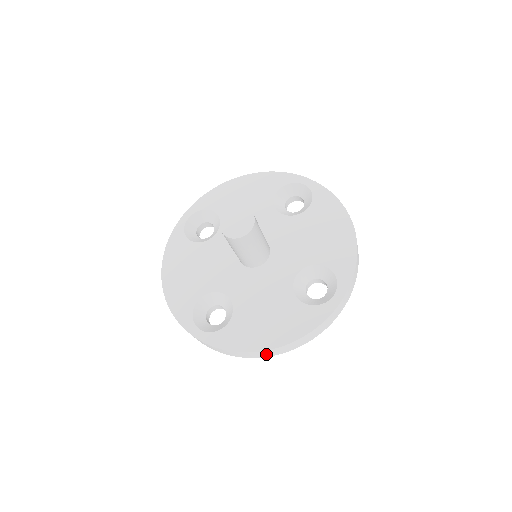
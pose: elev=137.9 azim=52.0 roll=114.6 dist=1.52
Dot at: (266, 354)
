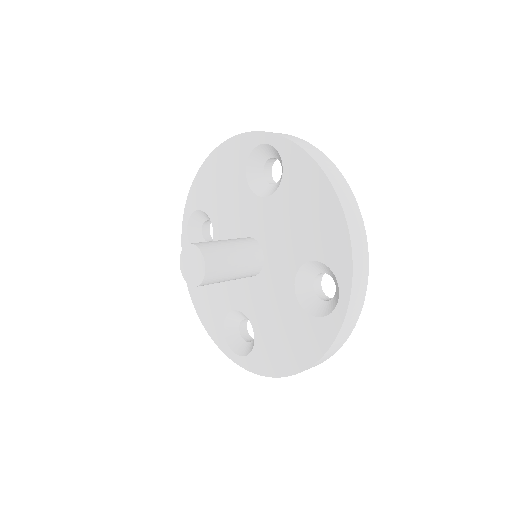
Dot at: occluded
